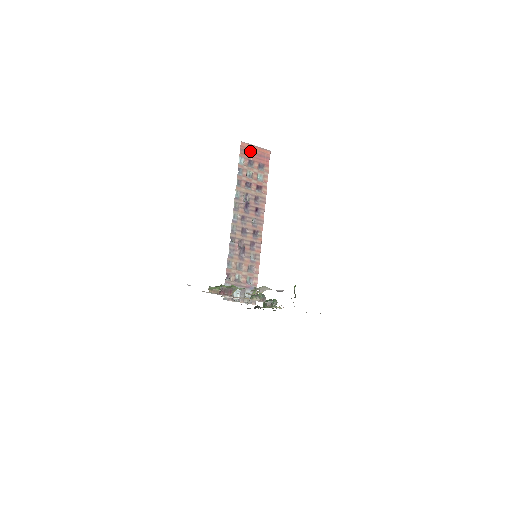
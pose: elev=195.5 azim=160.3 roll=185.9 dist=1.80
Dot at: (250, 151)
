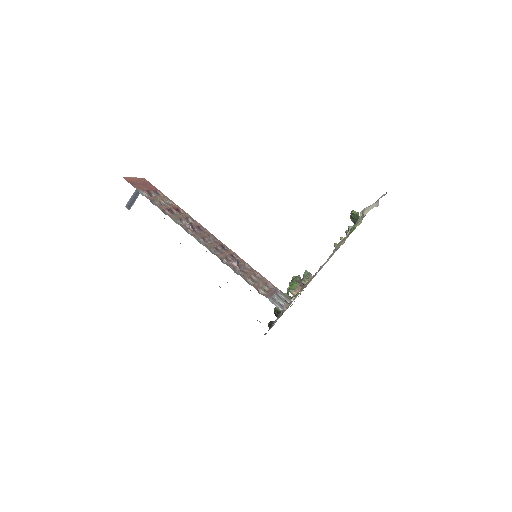
Dot at: (136, 183)
